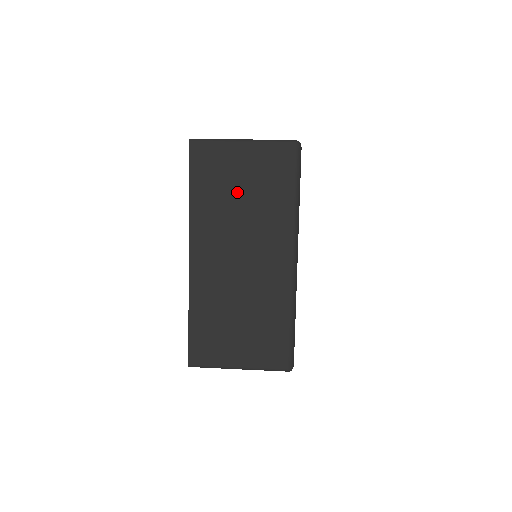
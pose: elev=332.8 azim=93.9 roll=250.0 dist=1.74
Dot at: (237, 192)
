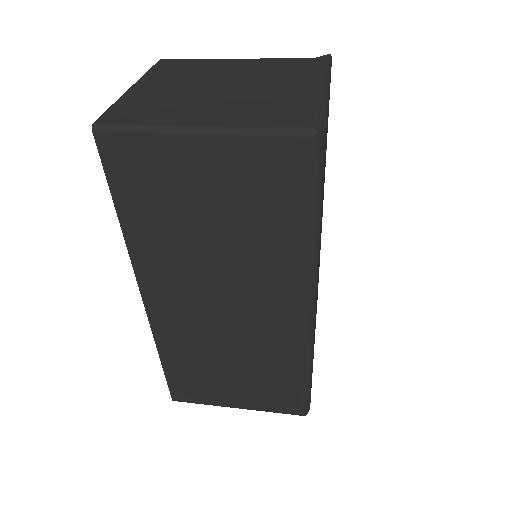
Dot at: (202, 220)
